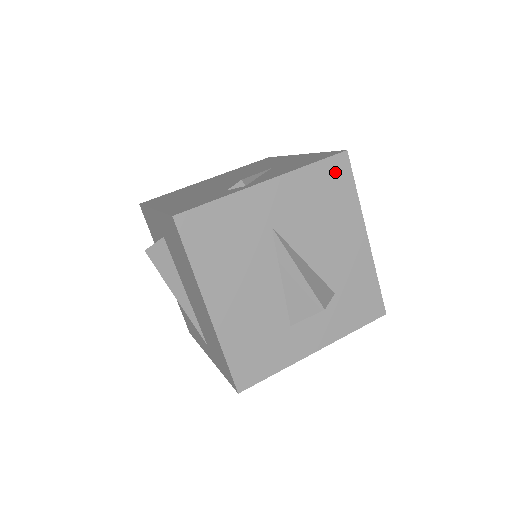
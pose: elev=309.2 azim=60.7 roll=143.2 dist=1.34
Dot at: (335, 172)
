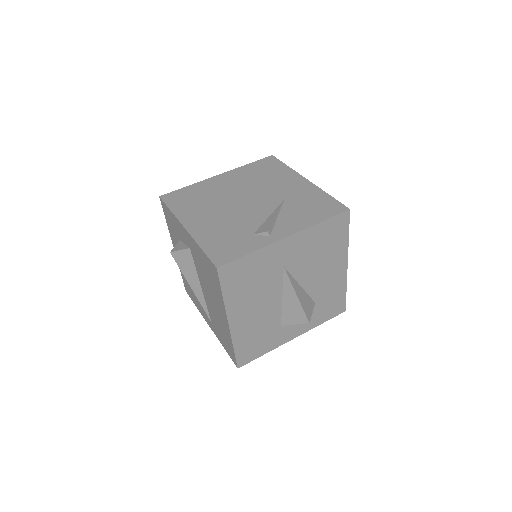
Dot at: (337, 225)
